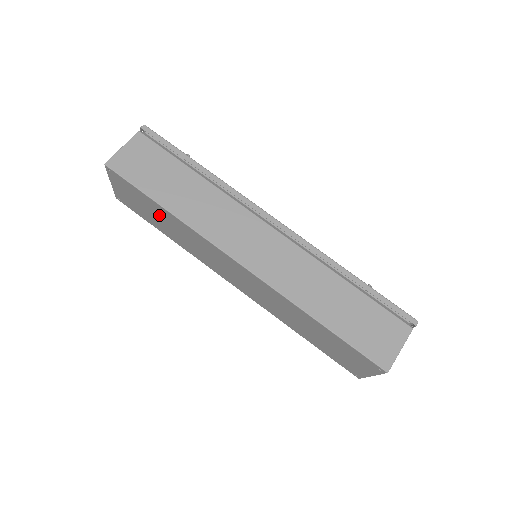
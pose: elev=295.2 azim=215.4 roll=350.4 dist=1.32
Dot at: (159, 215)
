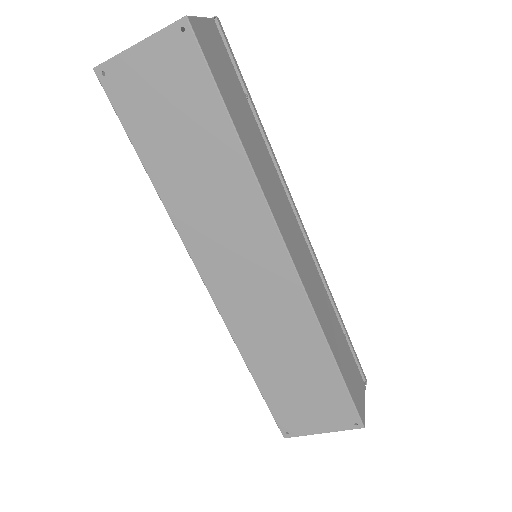
Dot at: (197, 138)
